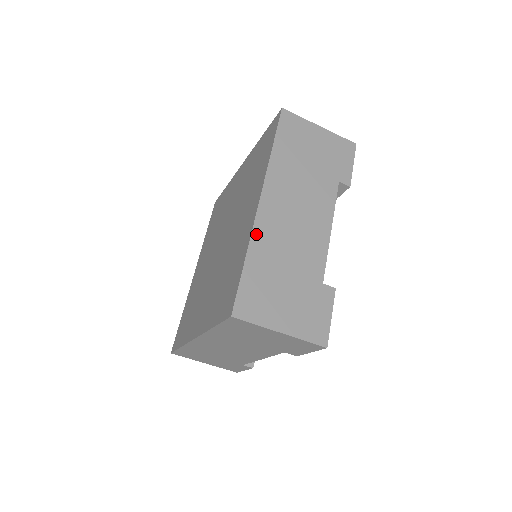
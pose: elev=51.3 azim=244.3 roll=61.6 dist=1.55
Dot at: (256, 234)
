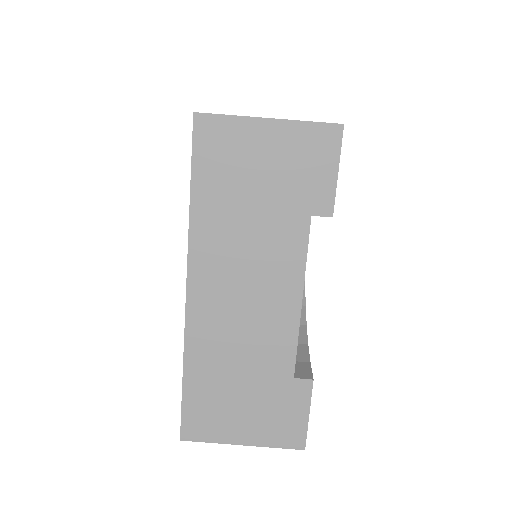
Dot at: occluded
